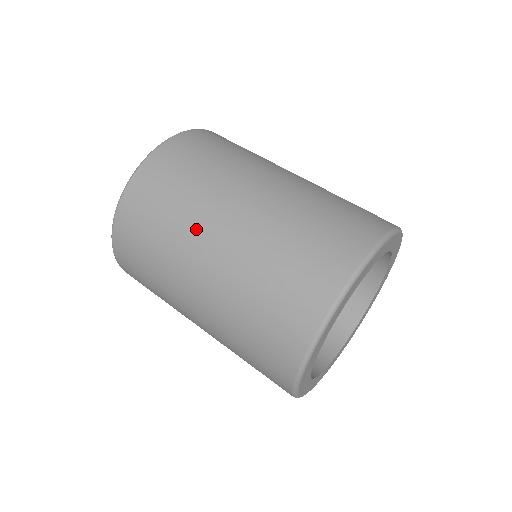
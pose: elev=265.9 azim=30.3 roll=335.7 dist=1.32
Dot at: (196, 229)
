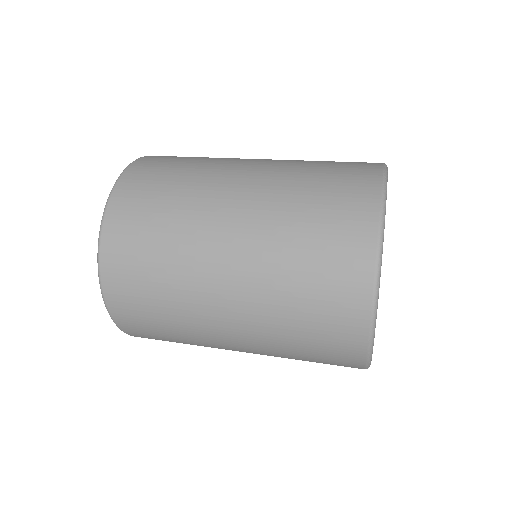
Dot at: (198, 299)
